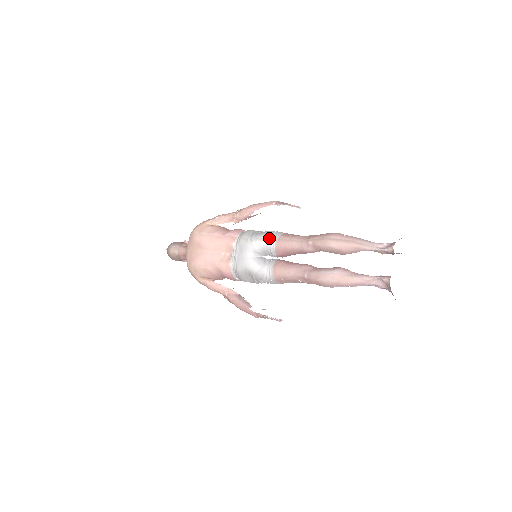
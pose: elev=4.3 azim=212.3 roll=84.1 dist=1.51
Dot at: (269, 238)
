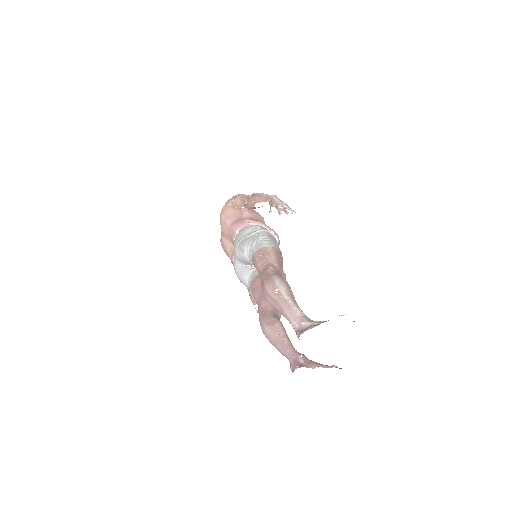
Dot at: (249, 249)
